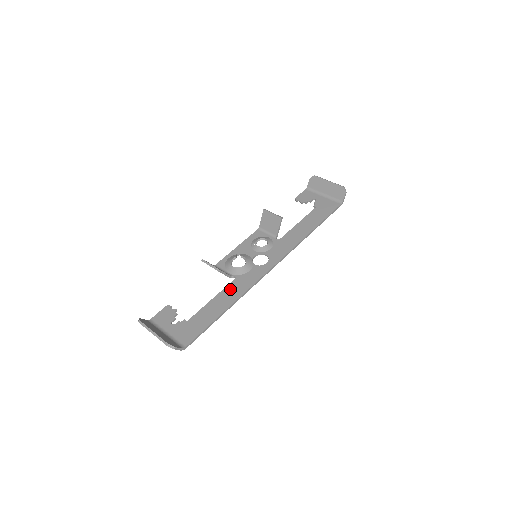
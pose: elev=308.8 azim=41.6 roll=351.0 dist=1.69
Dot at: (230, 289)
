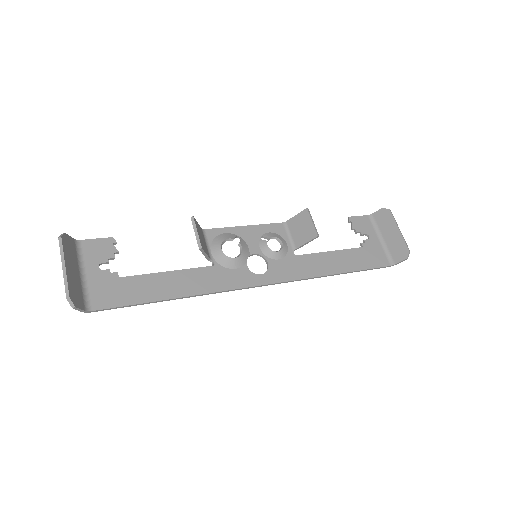
Dot at: (197, 275)
